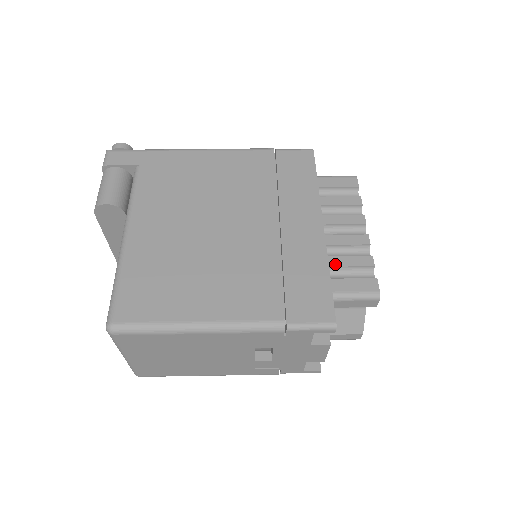
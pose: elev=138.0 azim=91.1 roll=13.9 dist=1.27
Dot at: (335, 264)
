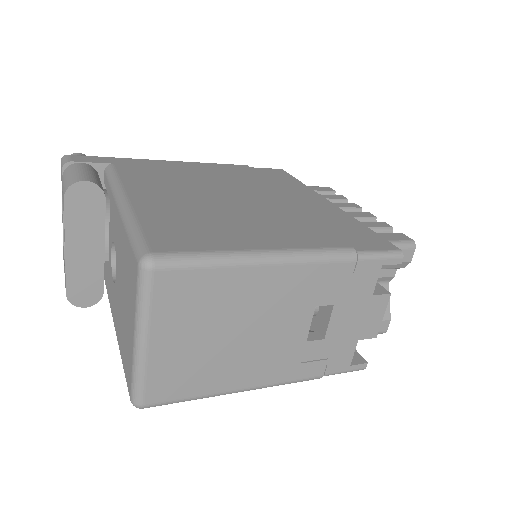
Dot at: occluded
